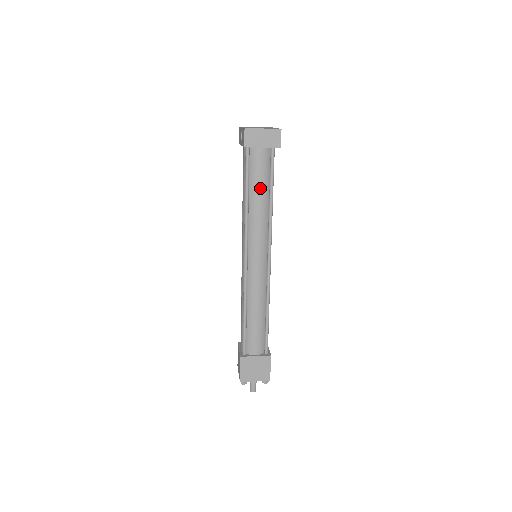
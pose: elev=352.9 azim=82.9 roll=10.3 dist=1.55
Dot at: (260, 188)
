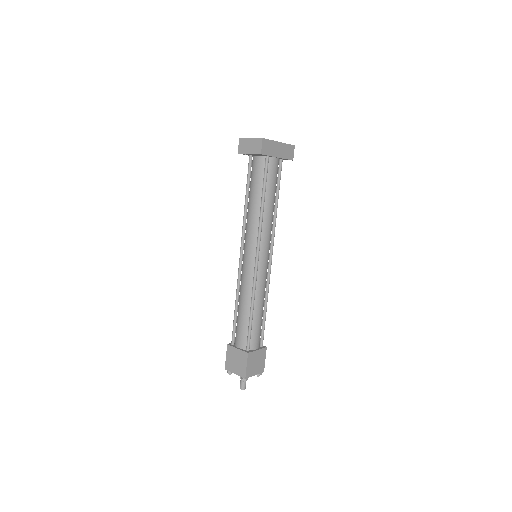
Dot at: (254, 191)
